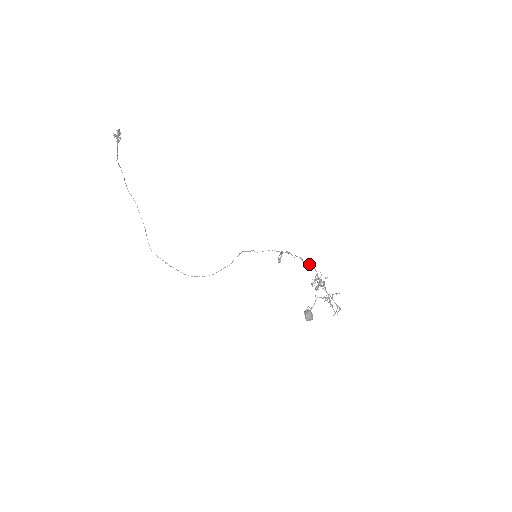
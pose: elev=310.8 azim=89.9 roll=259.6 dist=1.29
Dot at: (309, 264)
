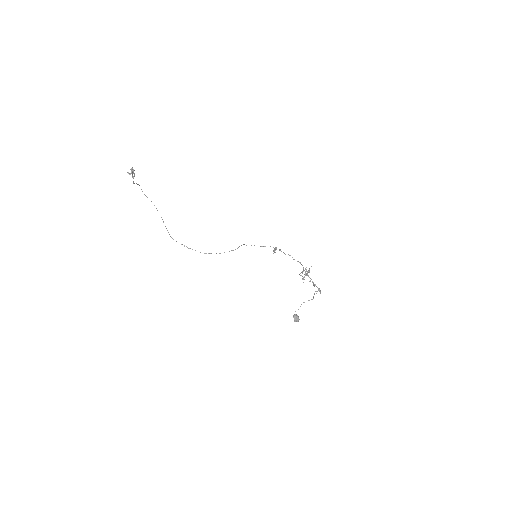
Dot at: (297, 261)
